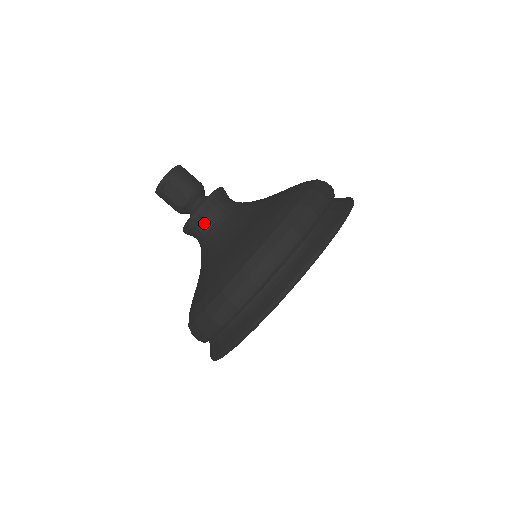
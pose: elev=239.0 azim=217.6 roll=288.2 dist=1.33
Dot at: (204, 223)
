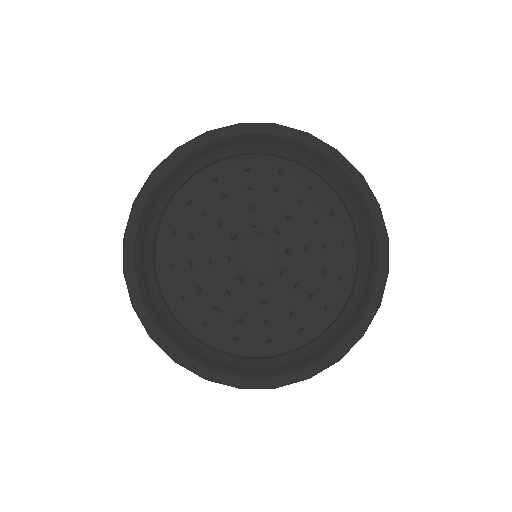
Dot at: occluded
